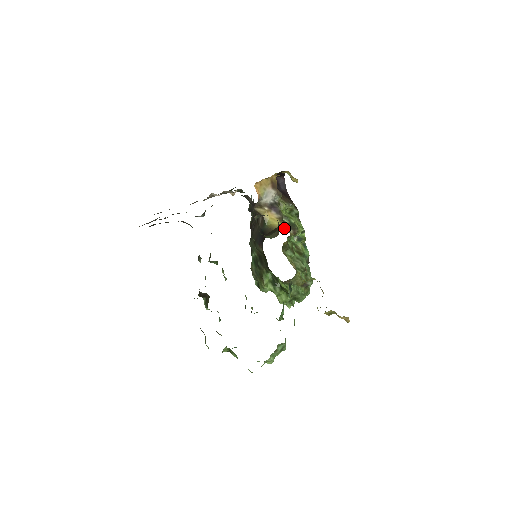
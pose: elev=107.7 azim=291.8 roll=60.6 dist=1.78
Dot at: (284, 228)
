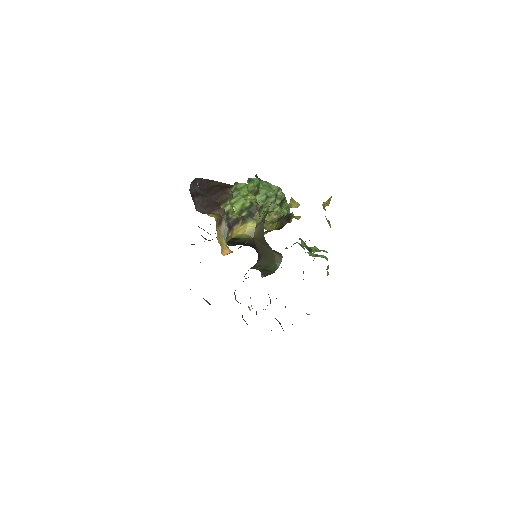
Dot at: (255, 223)
